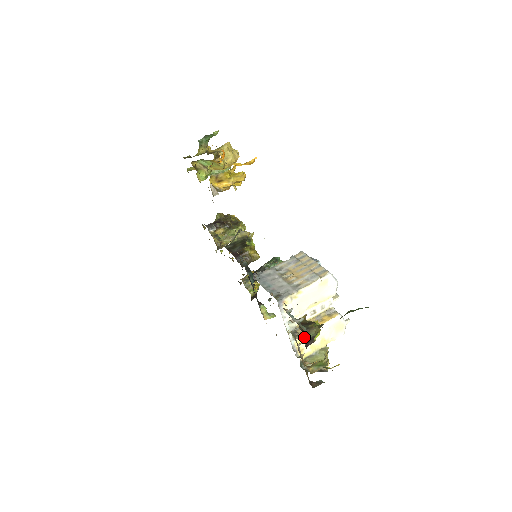
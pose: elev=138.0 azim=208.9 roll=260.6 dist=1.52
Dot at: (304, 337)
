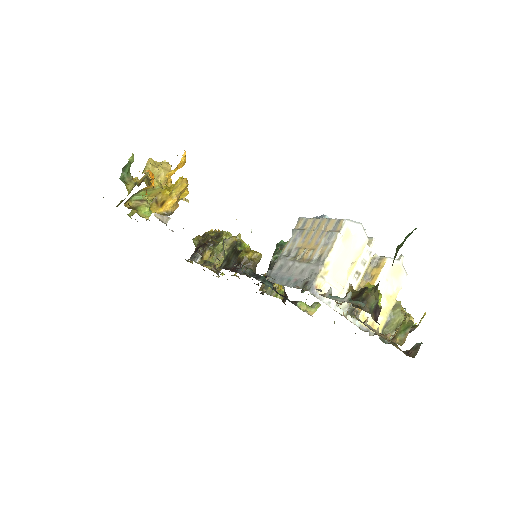
Dot at: occluded
